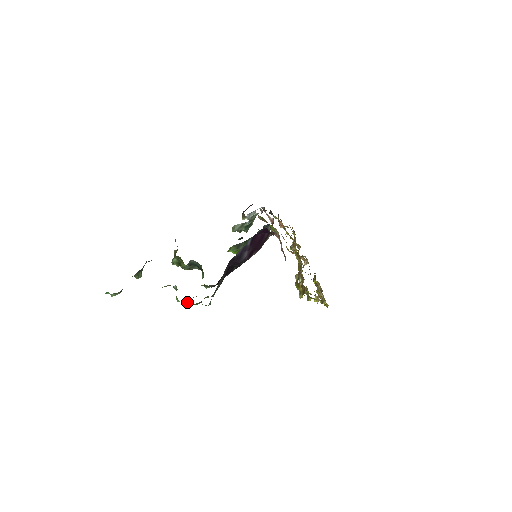
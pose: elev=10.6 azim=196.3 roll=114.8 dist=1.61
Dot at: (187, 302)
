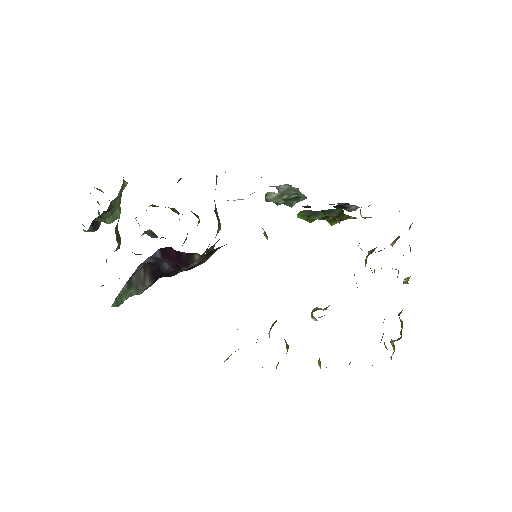
Dot at: occluded
